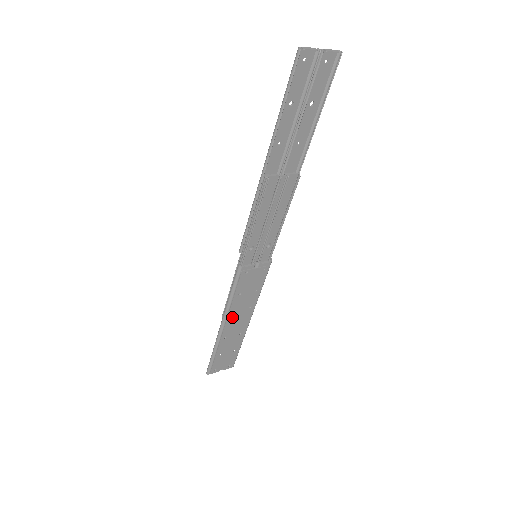
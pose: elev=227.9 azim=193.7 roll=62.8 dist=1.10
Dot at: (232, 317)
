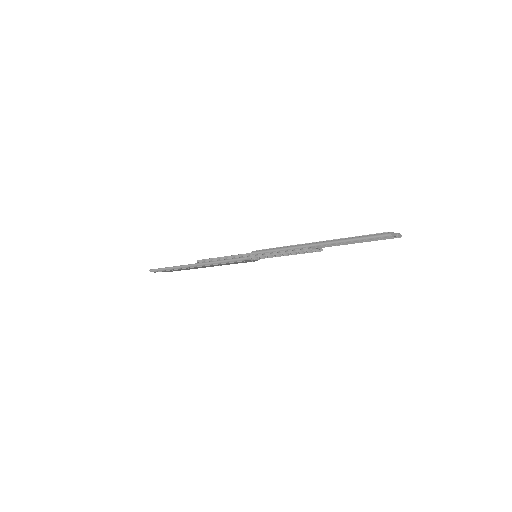
Dot at: (206, 266)
